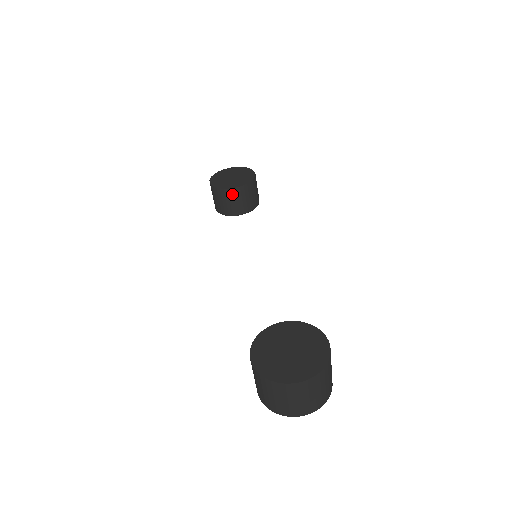
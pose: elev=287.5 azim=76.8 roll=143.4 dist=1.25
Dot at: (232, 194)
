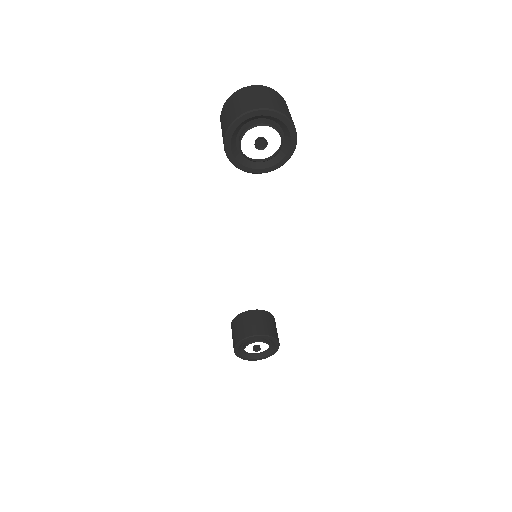
Dot at: (249, 315)
